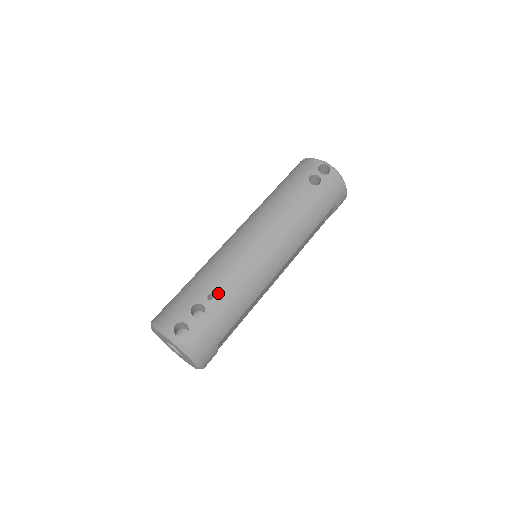
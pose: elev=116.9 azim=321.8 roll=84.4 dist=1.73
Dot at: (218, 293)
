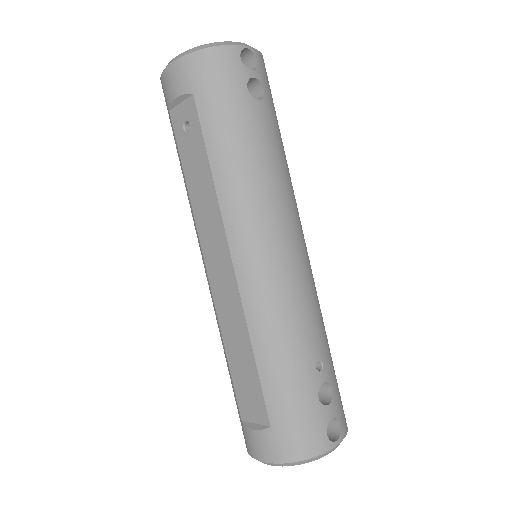
Dot at: (320, 353)
